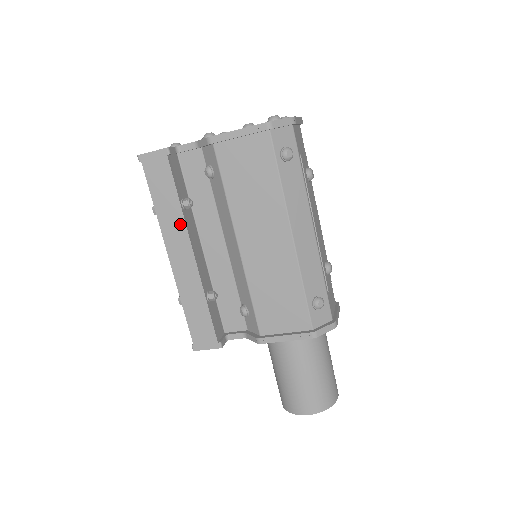
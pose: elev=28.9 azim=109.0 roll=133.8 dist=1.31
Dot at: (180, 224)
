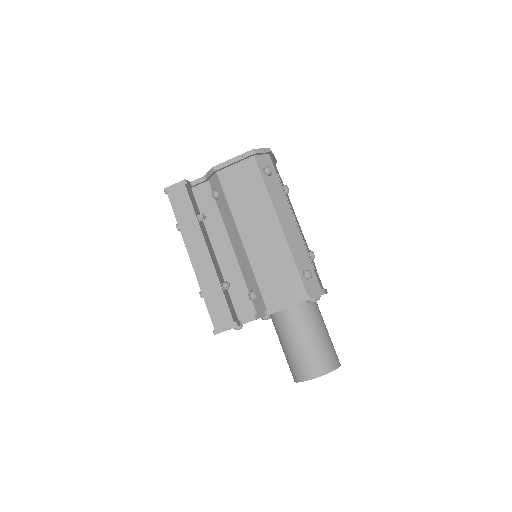
Dot at: (197, 231)
